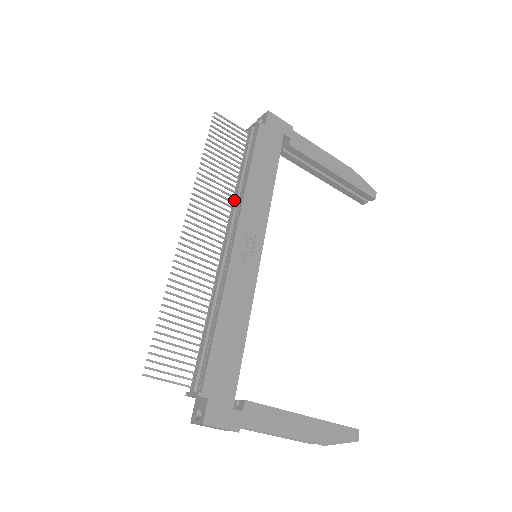
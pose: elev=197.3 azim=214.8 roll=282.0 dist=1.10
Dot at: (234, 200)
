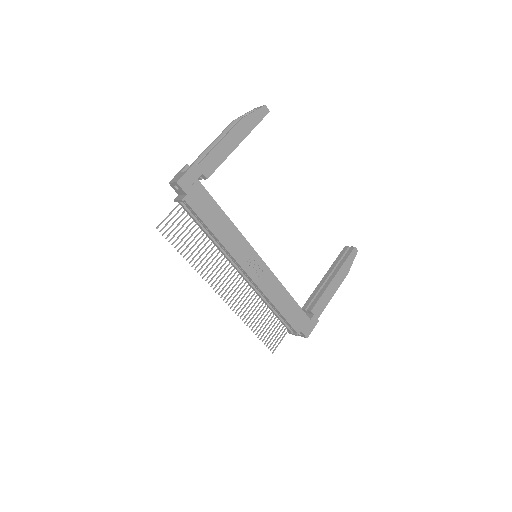
Dot at: (221, 252)
